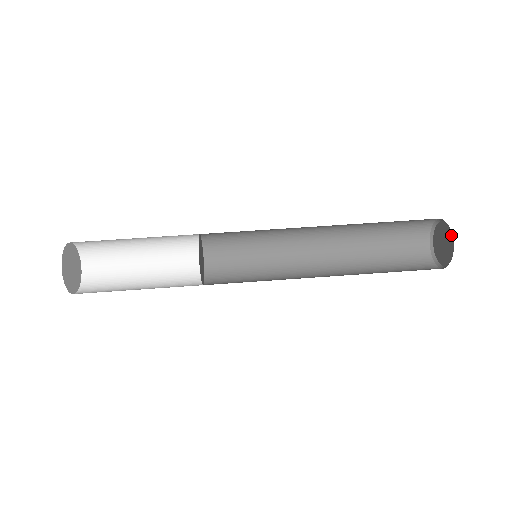
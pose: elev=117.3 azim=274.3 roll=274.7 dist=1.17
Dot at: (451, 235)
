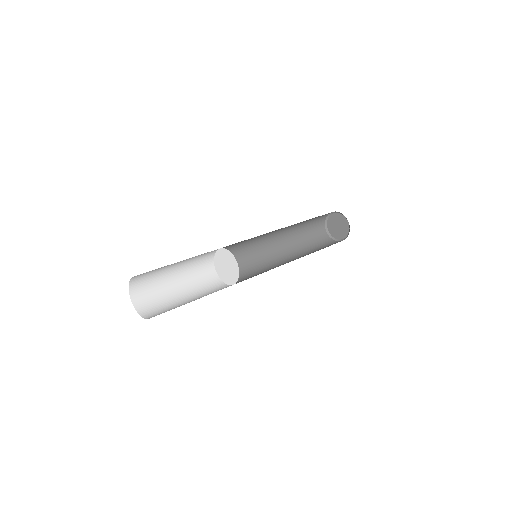
Dot at: (341, 215)
